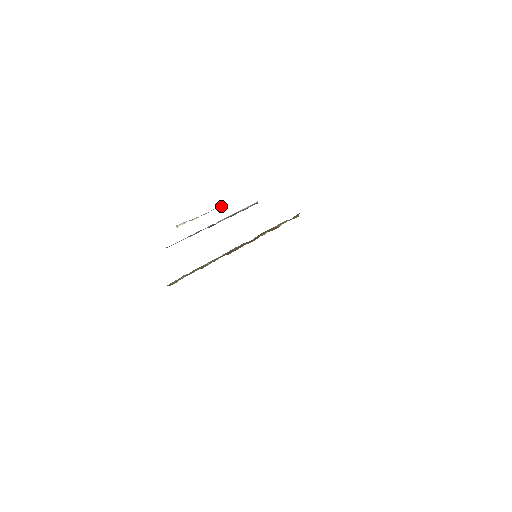
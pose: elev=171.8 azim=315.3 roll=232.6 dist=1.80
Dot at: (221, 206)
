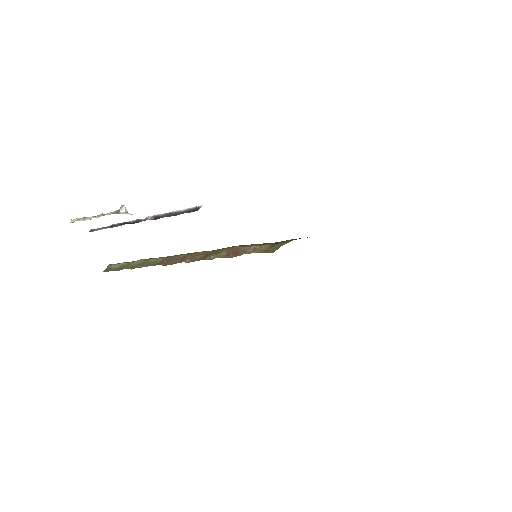
Dot at: (118, 211)
